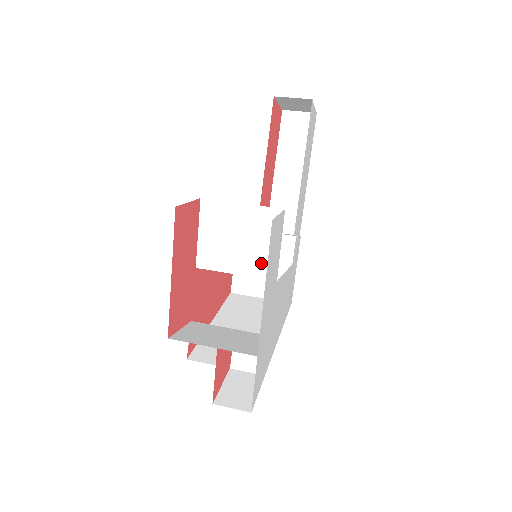
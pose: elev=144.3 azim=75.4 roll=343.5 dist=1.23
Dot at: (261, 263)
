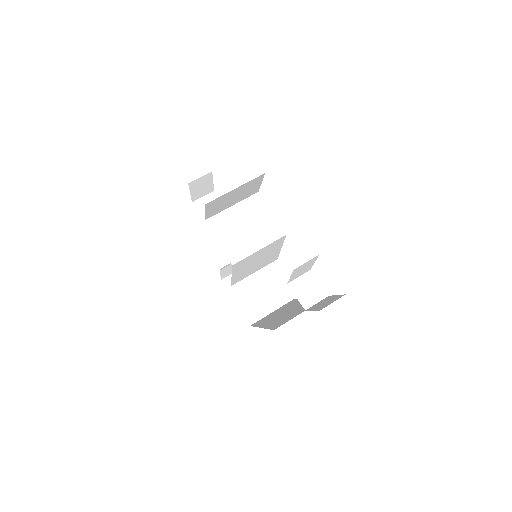
Dot at: (269, 231)
